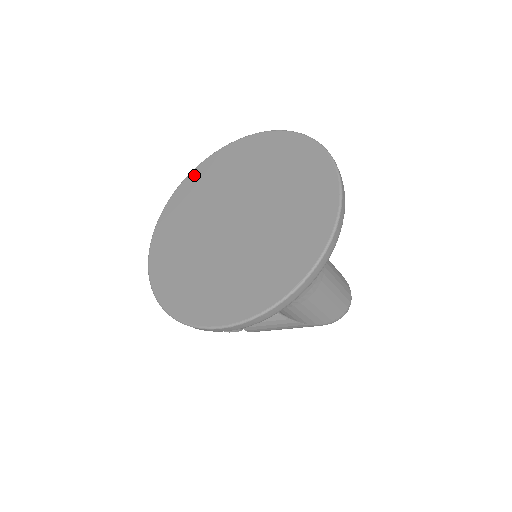
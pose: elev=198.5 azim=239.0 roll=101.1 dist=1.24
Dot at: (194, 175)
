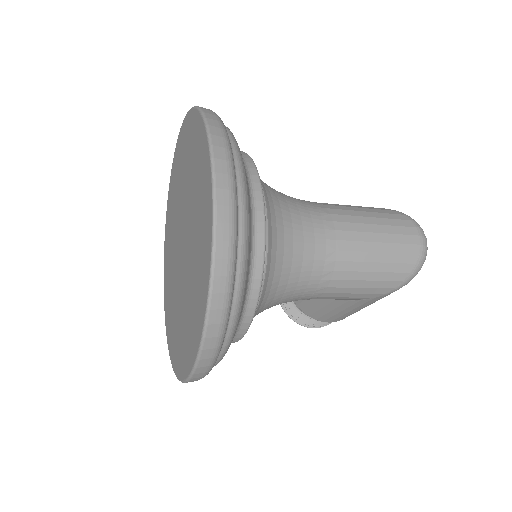
Dot at: (168, 202)
